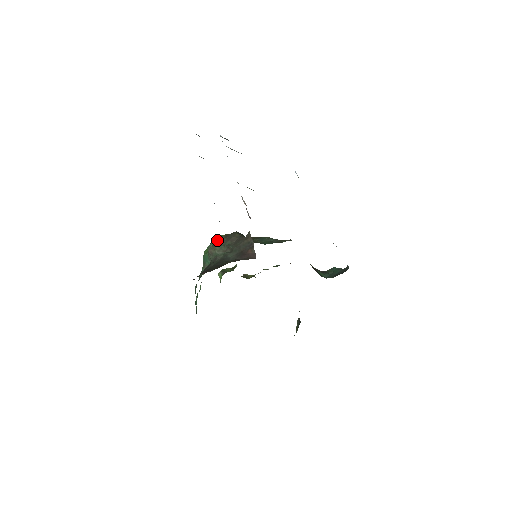
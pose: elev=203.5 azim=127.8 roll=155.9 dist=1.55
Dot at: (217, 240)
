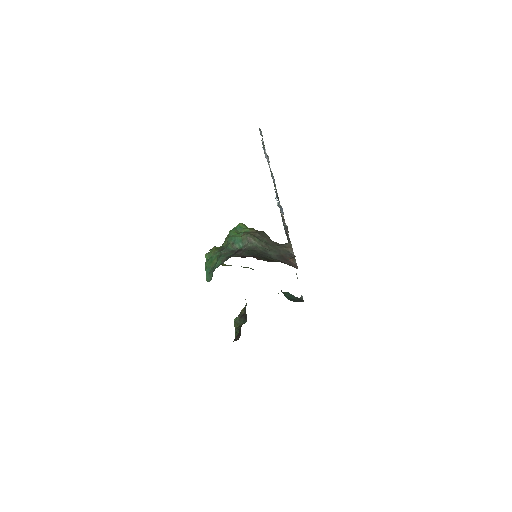
Dot at: (247, 230)
